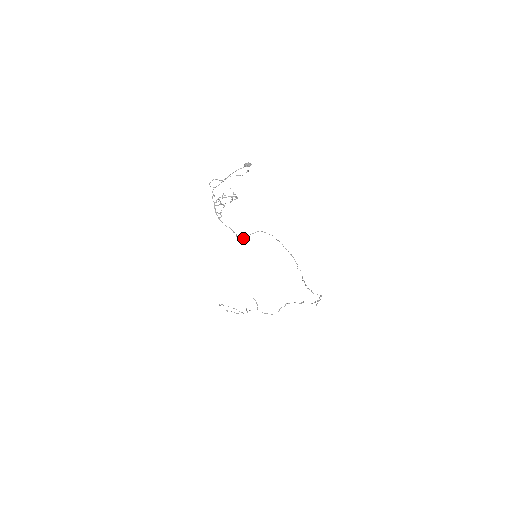
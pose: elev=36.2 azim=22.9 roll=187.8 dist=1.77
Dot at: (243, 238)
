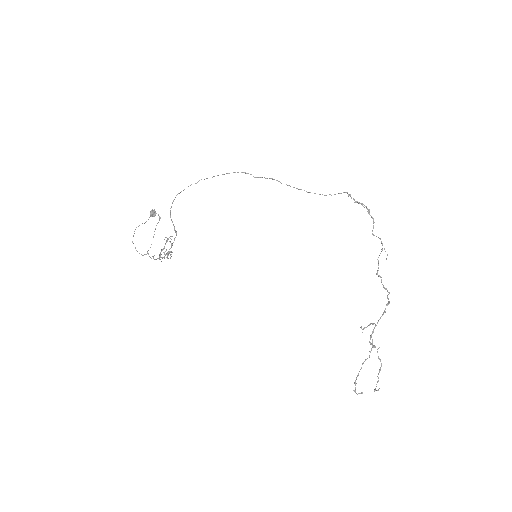
Dot at: (170, 210)
